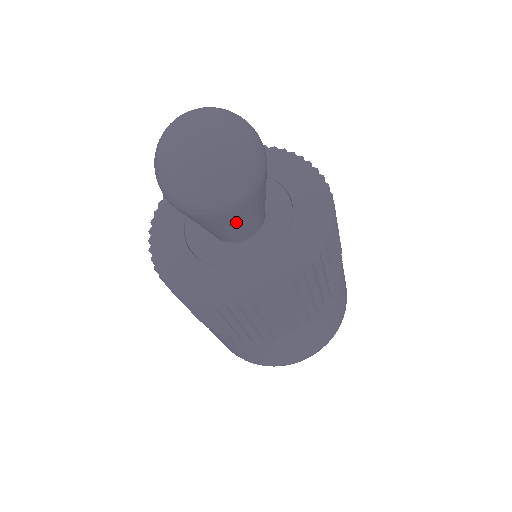
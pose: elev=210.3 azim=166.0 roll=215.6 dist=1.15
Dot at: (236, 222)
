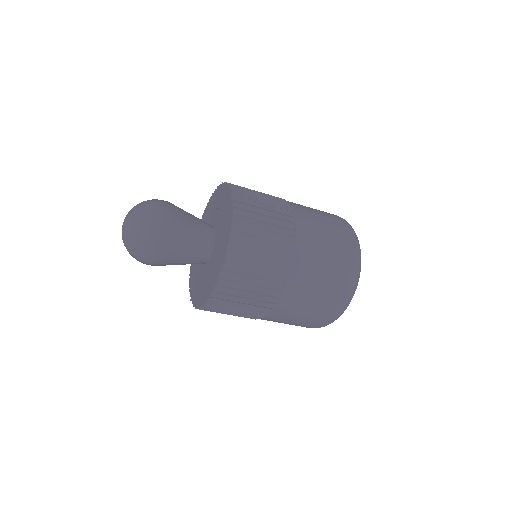
Dot at: (184, 243)
